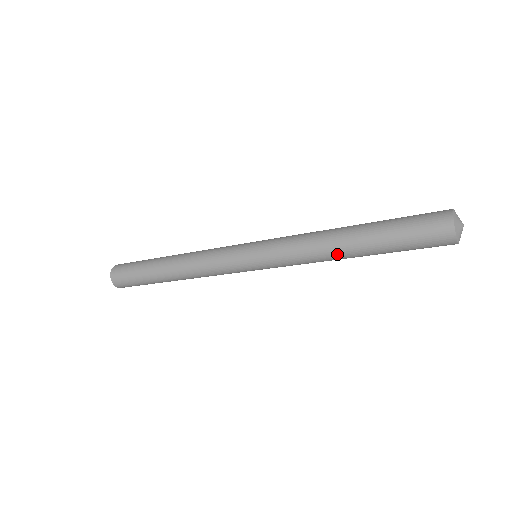
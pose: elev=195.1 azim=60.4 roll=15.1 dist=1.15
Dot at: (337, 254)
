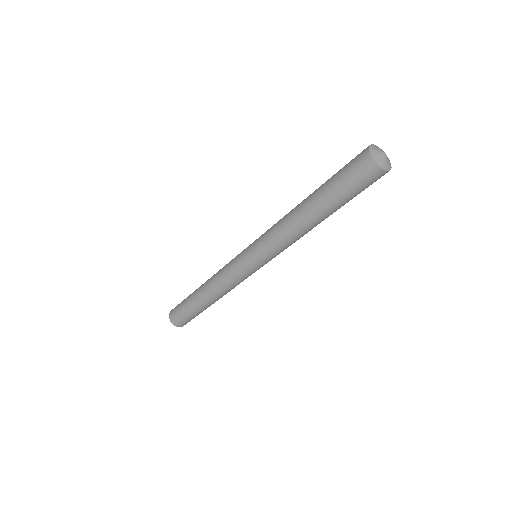
Dot at: (297, 215)
